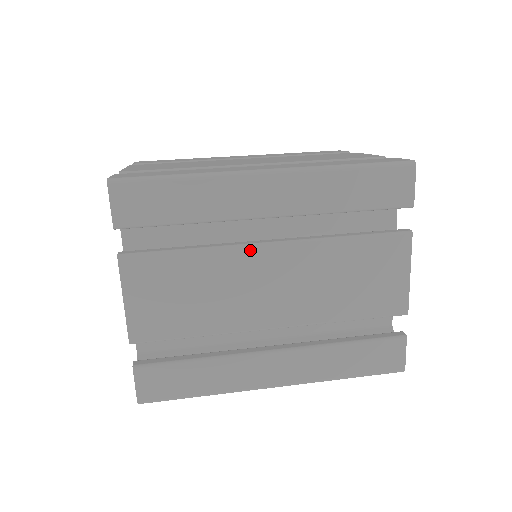
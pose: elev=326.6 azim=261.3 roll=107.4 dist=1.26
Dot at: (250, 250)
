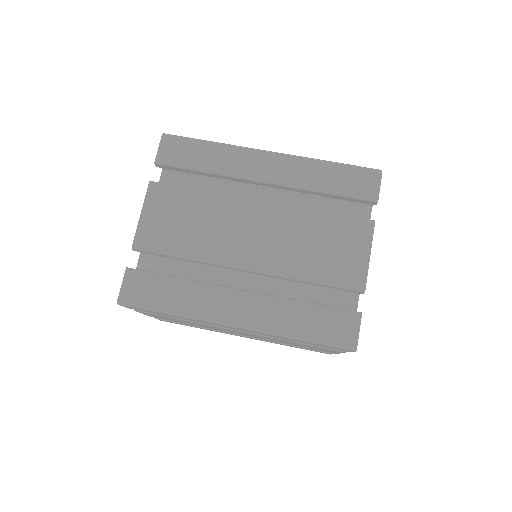
Dot at: (223, 328)
